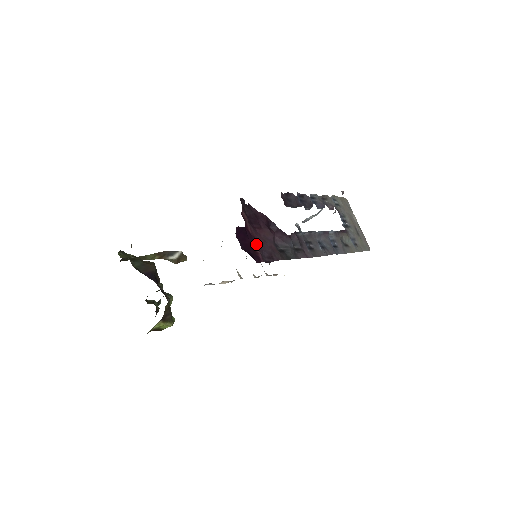
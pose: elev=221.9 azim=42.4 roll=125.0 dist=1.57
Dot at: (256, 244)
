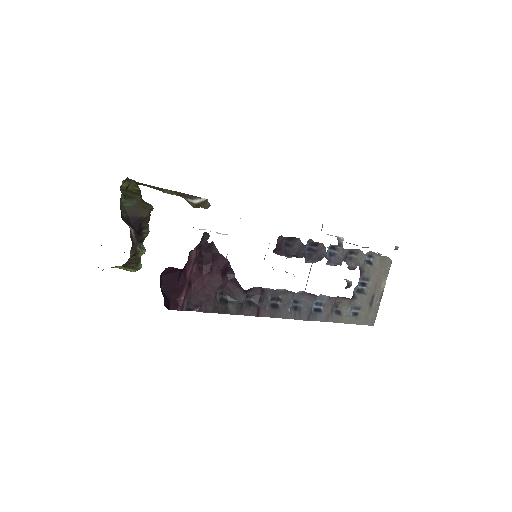
Dot at: (185, 290)
